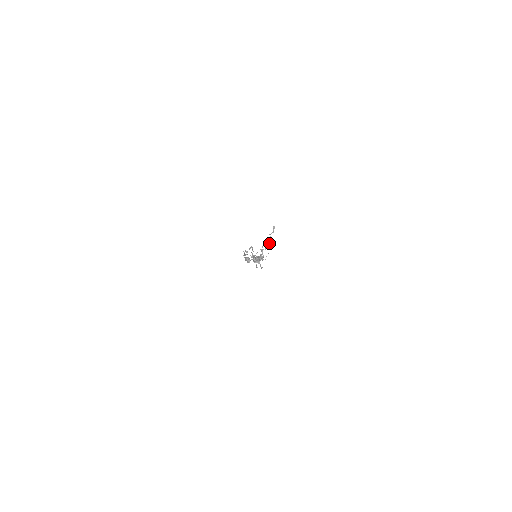
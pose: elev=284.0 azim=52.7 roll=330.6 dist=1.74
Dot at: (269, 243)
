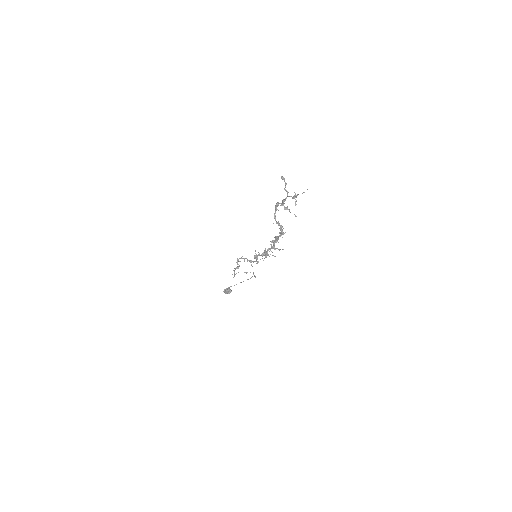
Dot at: occluded
